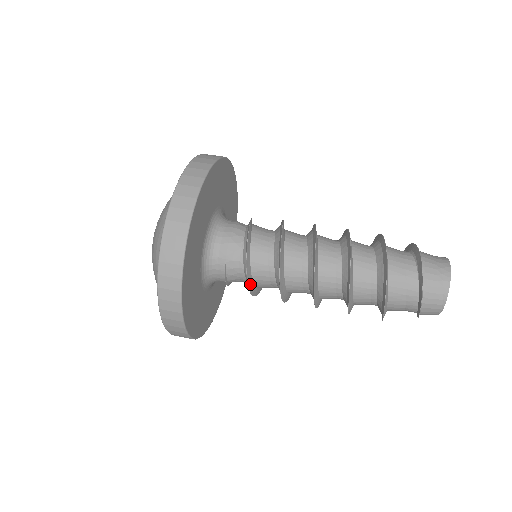
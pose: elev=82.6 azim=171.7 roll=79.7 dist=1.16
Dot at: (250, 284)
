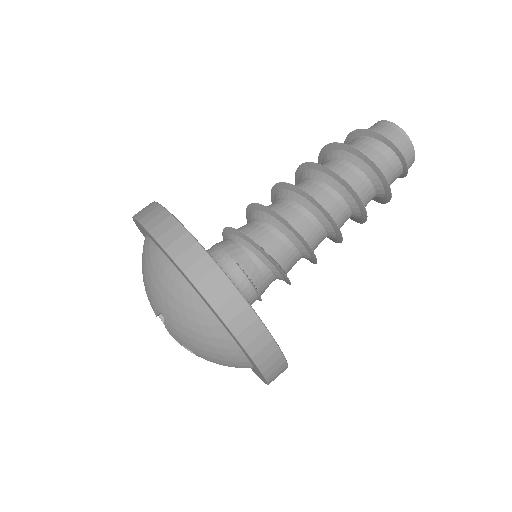
Dot at: (273, 260)
